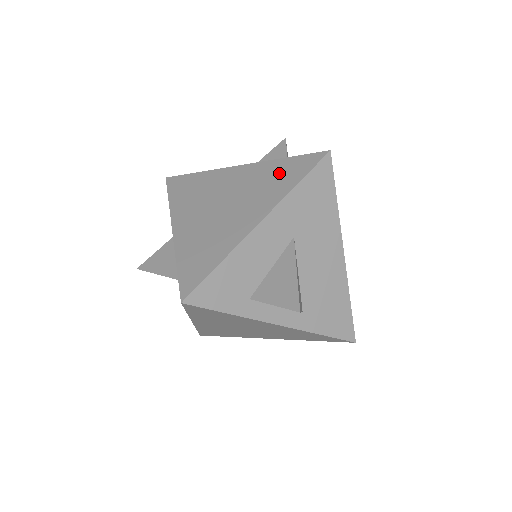
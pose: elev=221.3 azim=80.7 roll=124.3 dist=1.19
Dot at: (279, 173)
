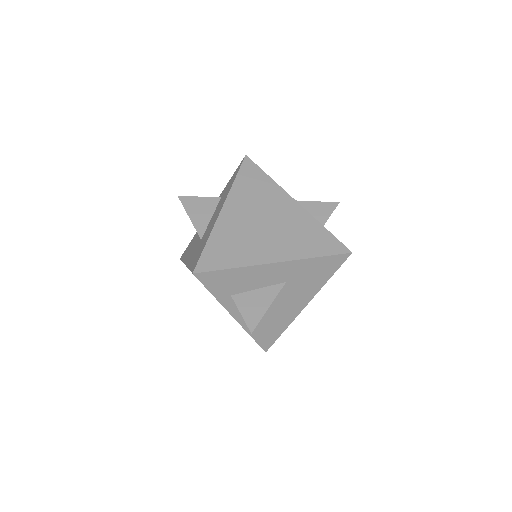
Dot at: (313, 236)
